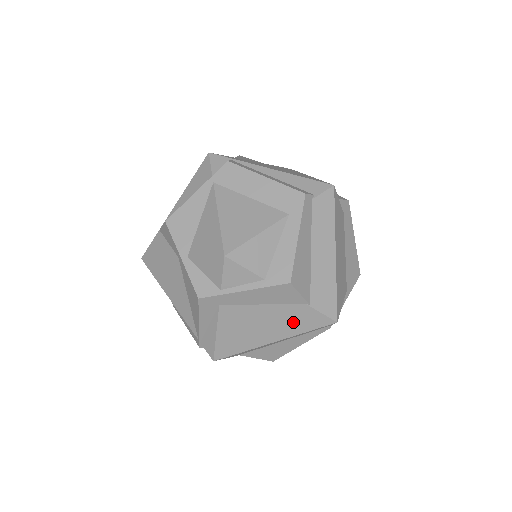
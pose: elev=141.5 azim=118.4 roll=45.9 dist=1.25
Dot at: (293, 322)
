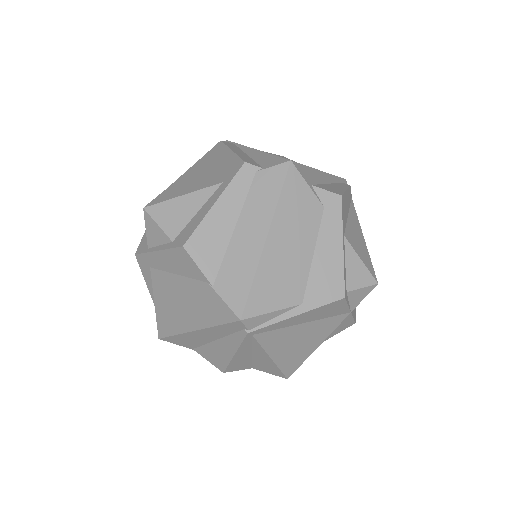
Dot at: (204, 307)
